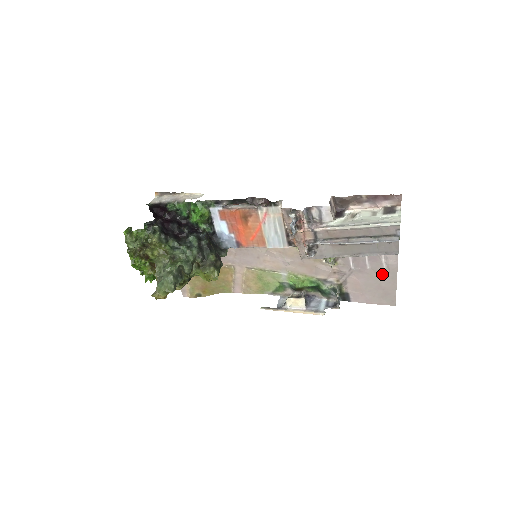
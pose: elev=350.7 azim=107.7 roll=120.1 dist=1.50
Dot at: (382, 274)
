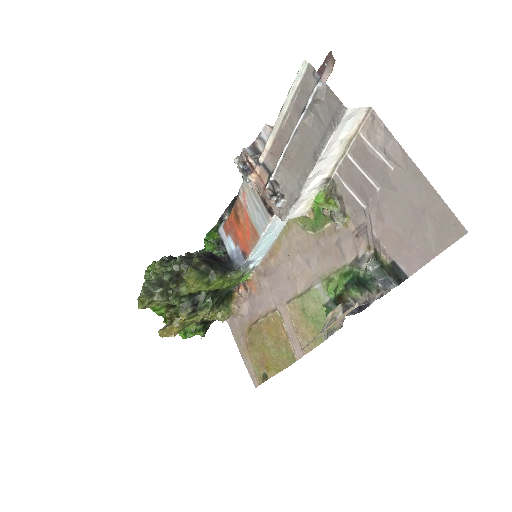
Dot at: (399, 183)
